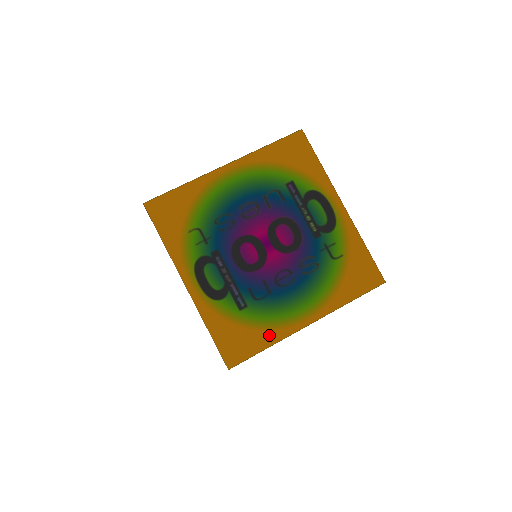
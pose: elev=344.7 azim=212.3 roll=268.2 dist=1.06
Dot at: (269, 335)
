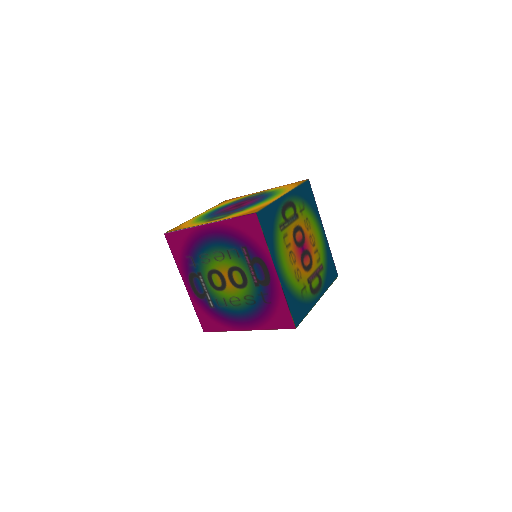
Dot at: (267, 203)
